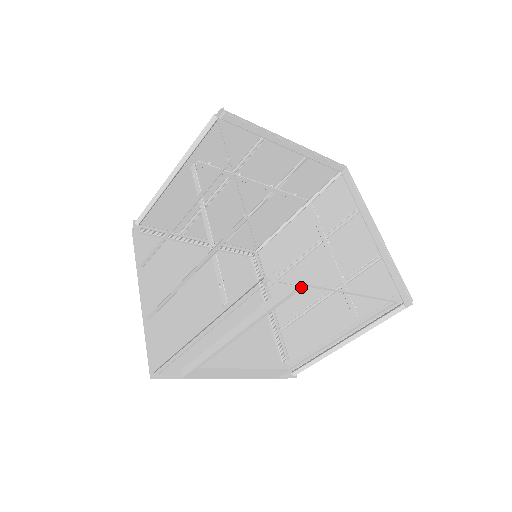
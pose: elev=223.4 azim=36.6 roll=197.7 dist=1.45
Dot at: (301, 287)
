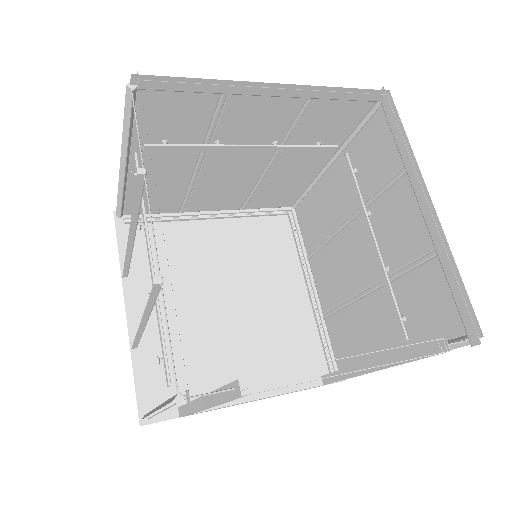
Dot at: (245, 395)
